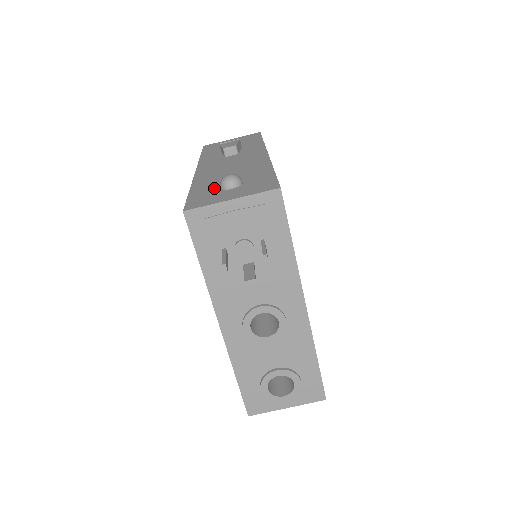
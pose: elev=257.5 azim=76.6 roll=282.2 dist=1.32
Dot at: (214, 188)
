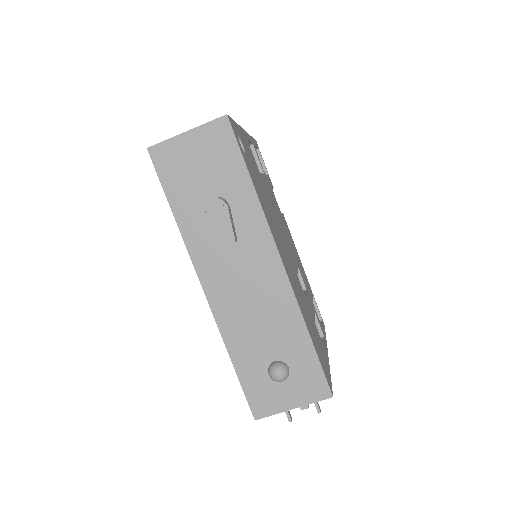
Dot at: (261, 371)
